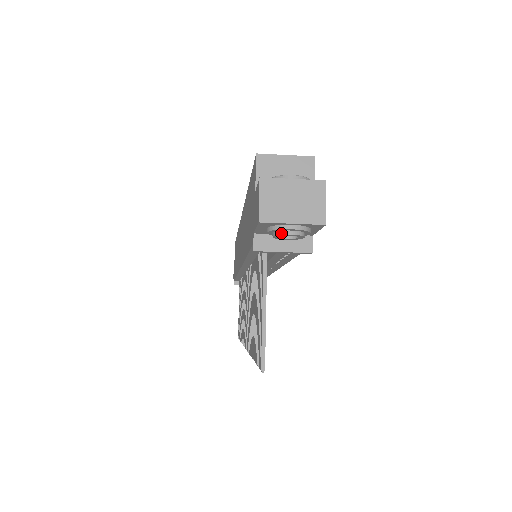
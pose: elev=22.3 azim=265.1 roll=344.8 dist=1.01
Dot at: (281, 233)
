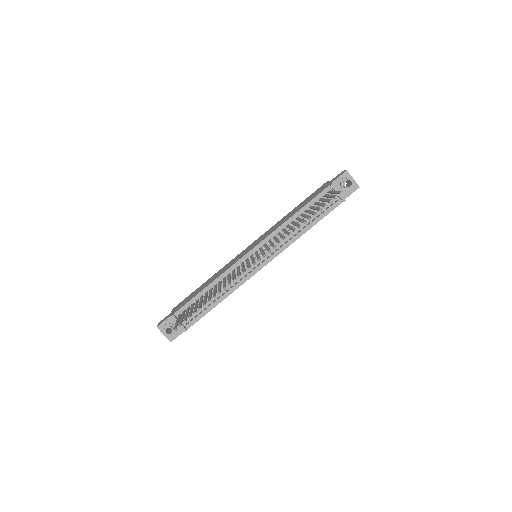
Dot at: (350, 178)
